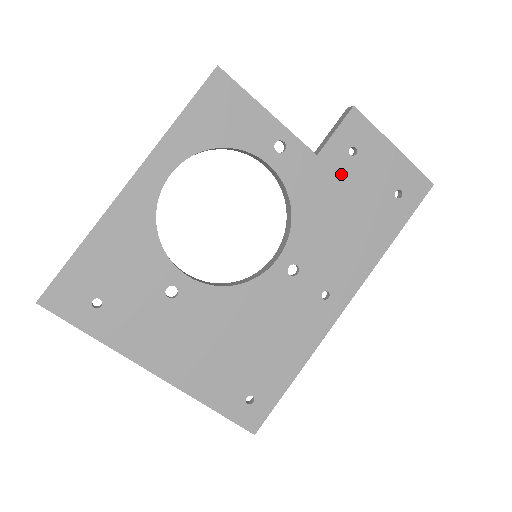
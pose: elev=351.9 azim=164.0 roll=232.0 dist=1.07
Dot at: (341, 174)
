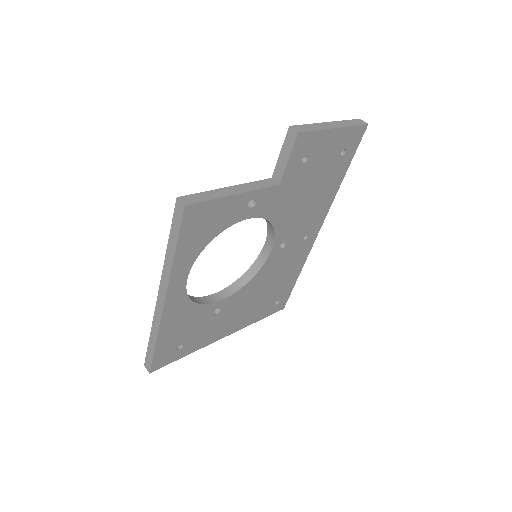
Dot at: (300, 179)
